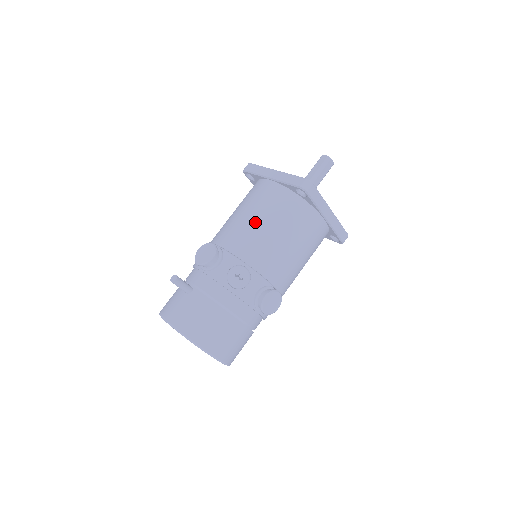
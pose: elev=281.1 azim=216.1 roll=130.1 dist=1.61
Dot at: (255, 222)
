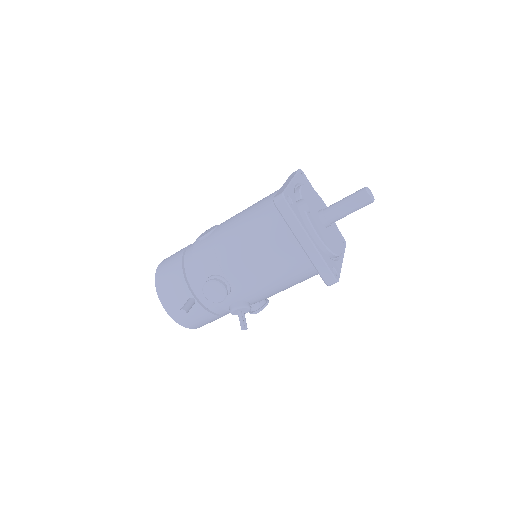
Dot at: (270, 279)
